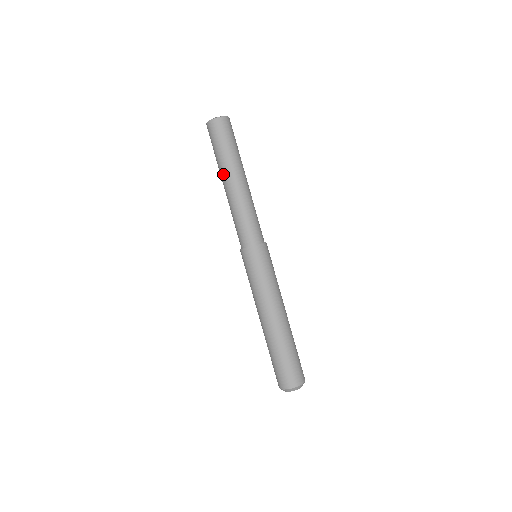
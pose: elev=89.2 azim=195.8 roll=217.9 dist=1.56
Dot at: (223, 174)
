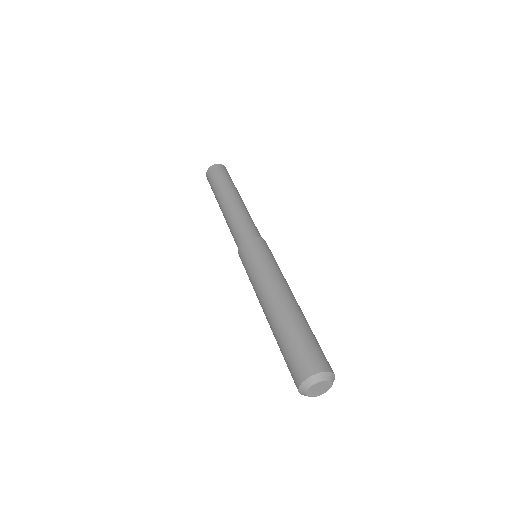
Dot at: (224, 193)
